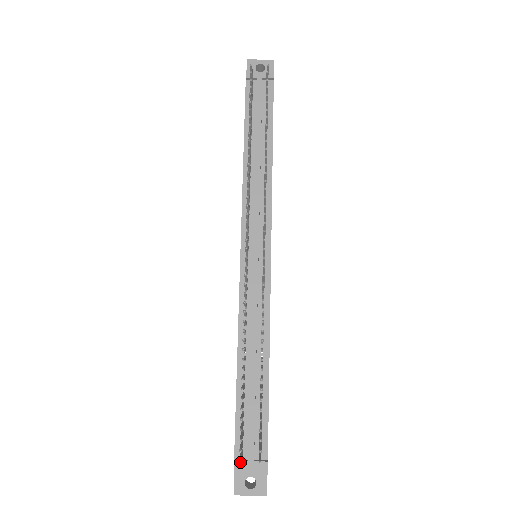
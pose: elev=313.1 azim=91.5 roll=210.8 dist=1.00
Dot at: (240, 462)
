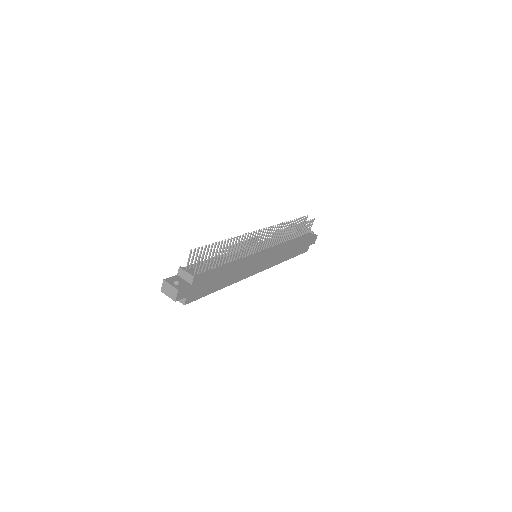
Dot at: occluded
